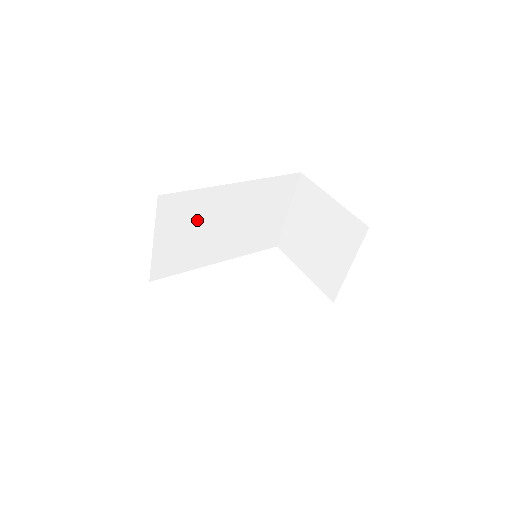
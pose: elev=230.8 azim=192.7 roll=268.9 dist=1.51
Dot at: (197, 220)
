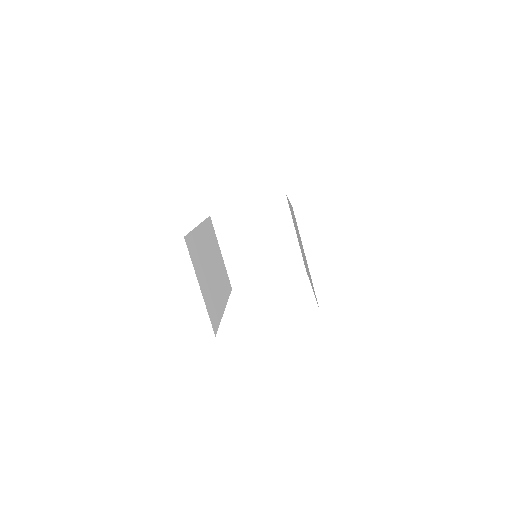
Dot at: (203, 263)
